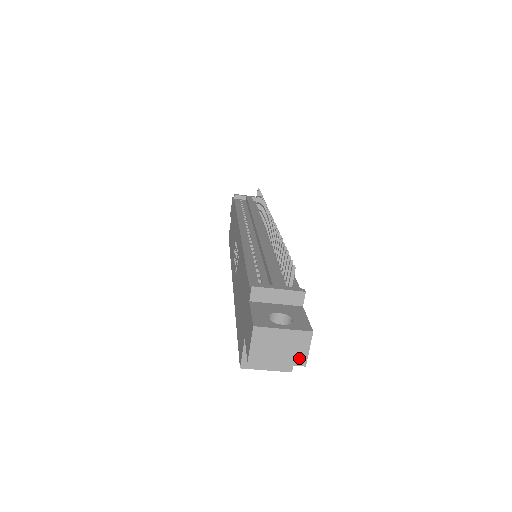
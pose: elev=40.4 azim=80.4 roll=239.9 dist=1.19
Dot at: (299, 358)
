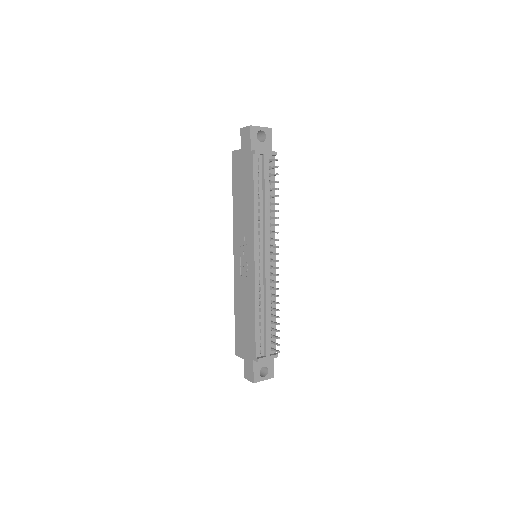
Dot at: occluded
